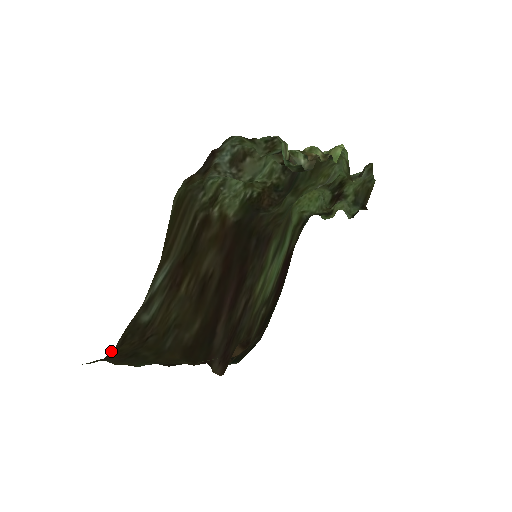
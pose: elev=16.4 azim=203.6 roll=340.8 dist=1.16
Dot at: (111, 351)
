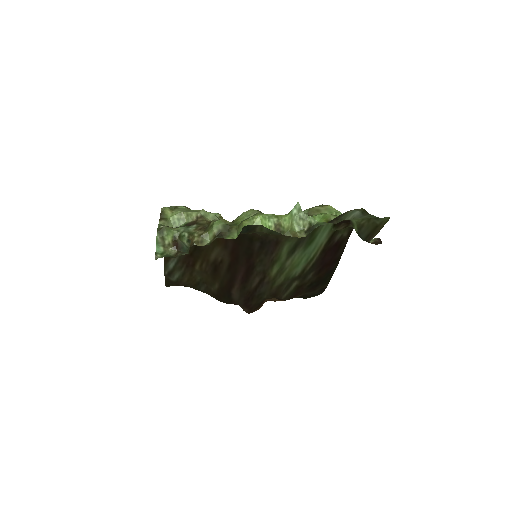
Dot at: (166, 286)
